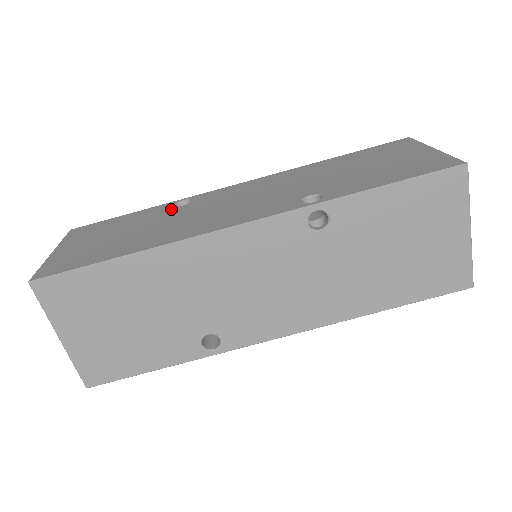
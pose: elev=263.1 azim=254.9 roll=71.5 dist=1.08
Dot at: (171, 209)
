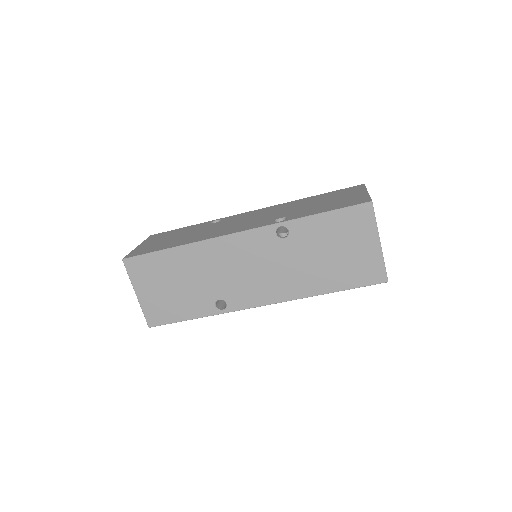
Dot at: (208, 225)
